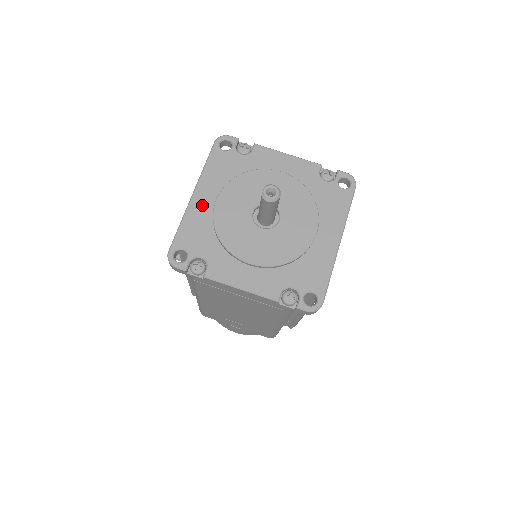
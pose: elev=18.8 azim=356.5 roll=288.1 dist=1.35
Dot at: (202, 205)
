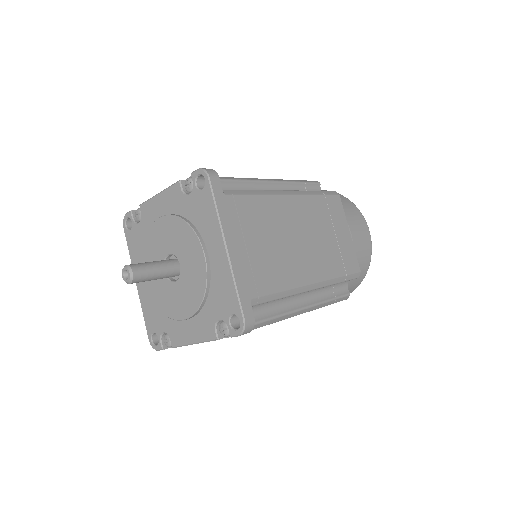
Dot at: (143, 288)
